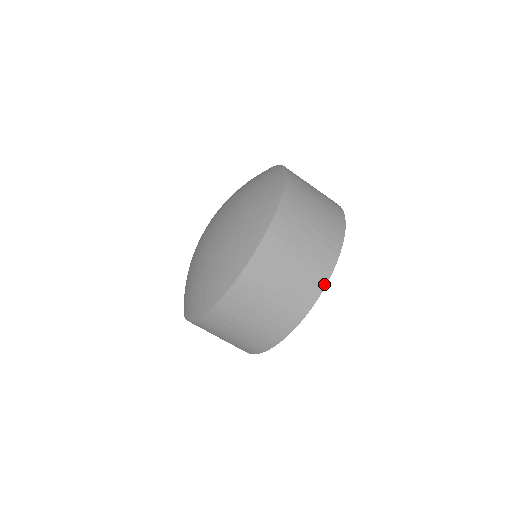
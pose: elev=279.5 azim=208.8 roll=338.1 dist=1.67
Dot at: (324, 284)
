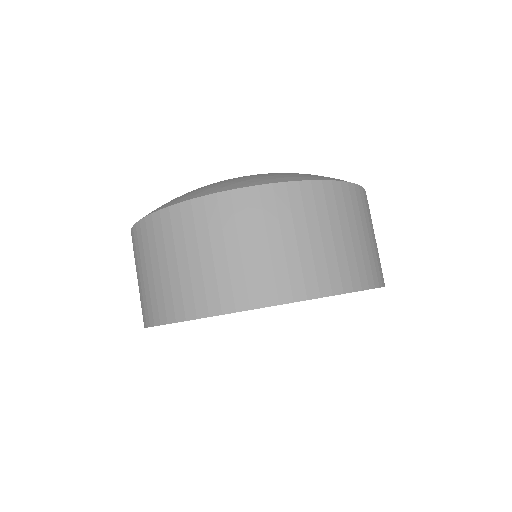
Dot at: (255, 305)
